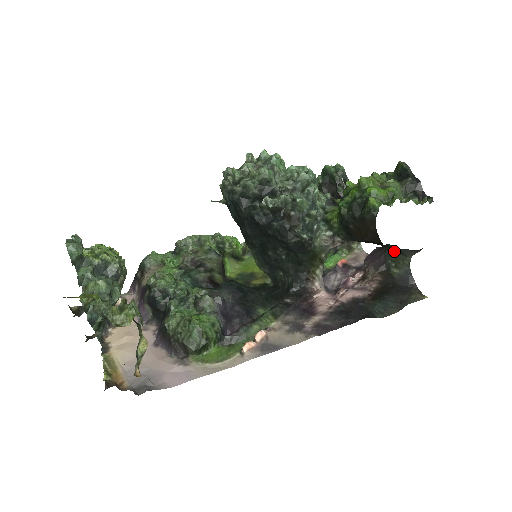
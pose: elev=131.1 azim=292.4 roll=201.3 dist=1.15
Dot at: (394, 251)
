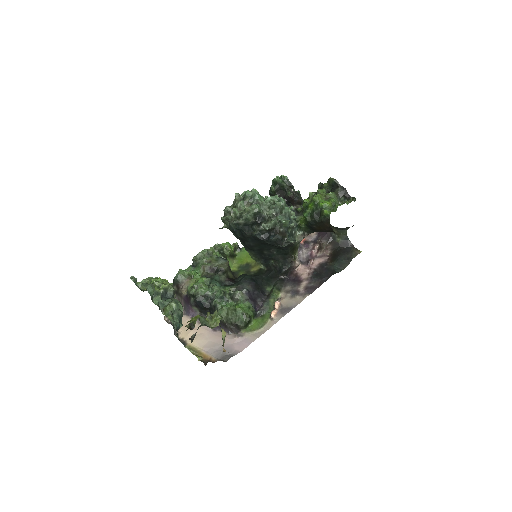
Dot at: (336, 229)
